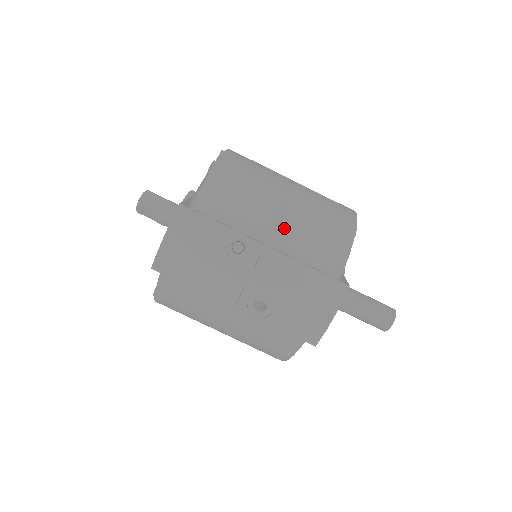
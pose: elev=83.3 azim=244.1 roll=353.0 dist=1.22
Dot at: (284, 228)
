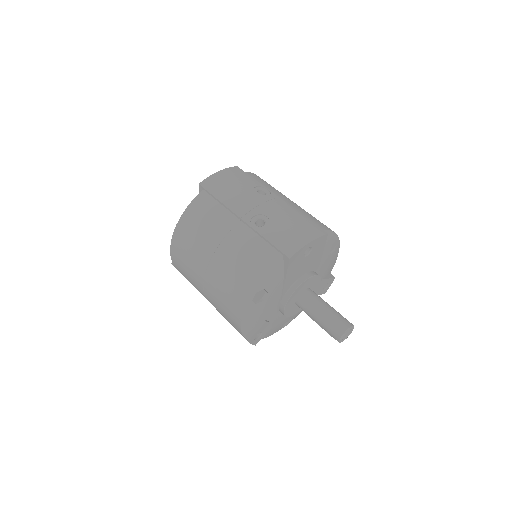
Dot at: (293, 203)
